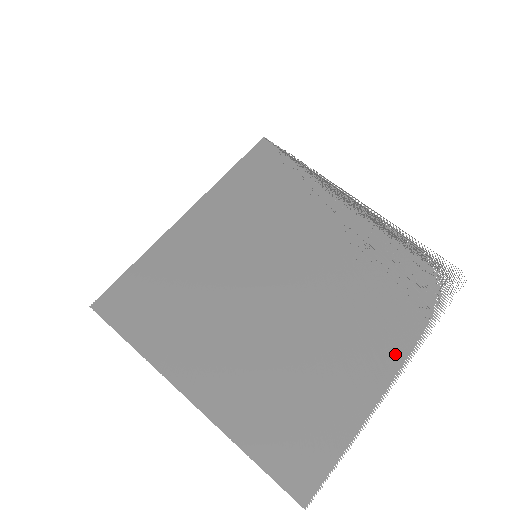
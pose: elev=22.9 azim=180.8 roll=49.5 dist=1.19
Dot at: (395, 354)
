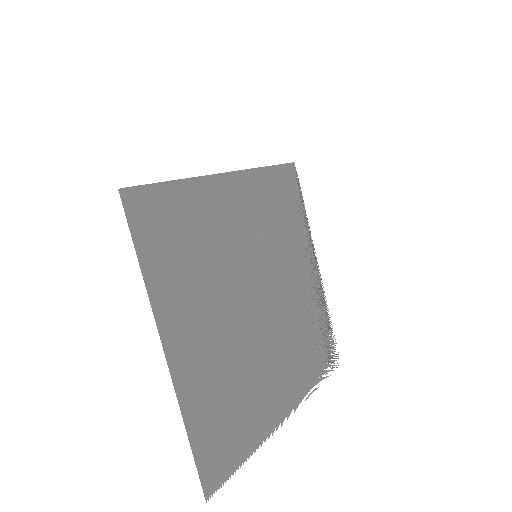
Dot at: (296, 396)
